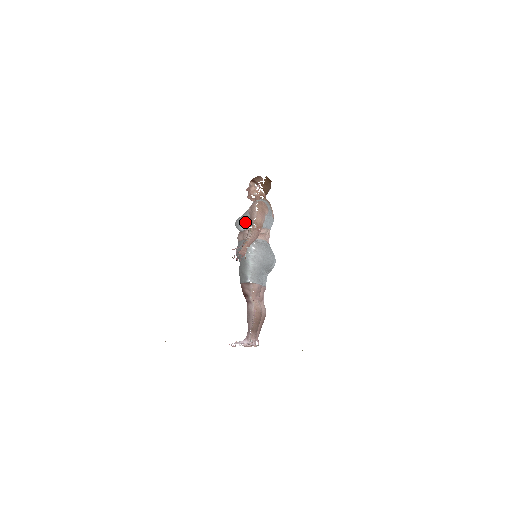
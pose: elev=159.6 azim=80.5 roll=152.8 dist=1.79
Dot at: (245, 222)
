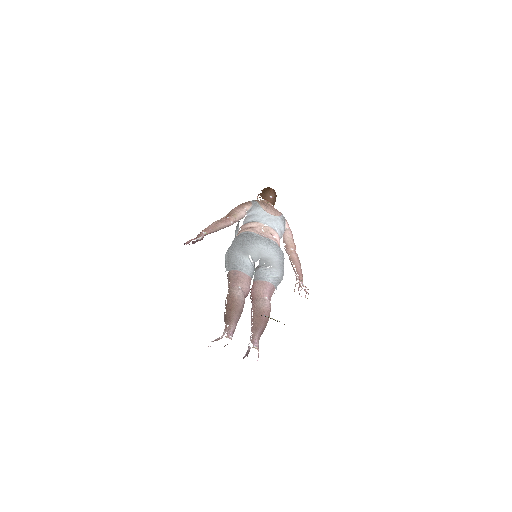
Dot at: (236, 228)
